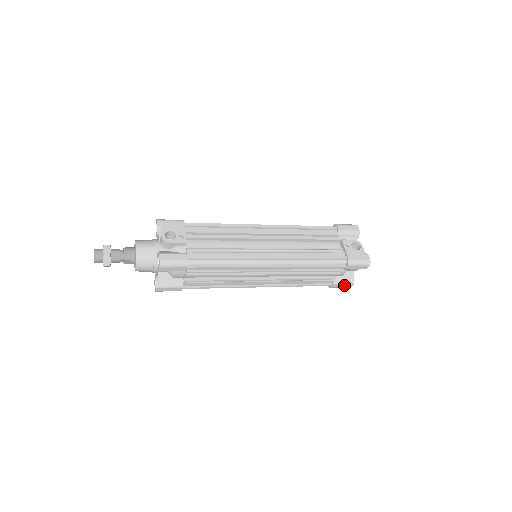
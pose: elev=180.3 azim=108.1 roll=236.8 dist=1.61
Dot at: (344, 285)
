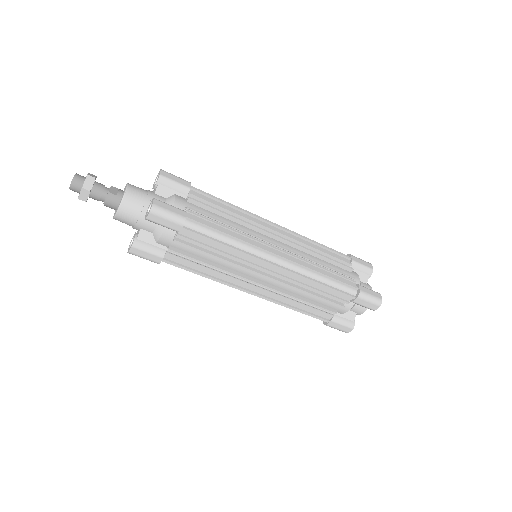
Dot at: (372, 293)
